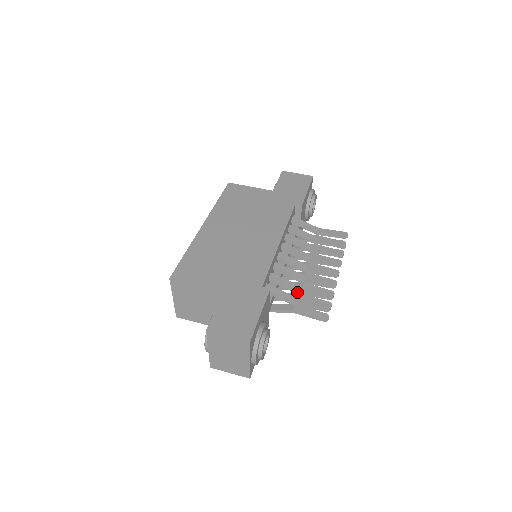
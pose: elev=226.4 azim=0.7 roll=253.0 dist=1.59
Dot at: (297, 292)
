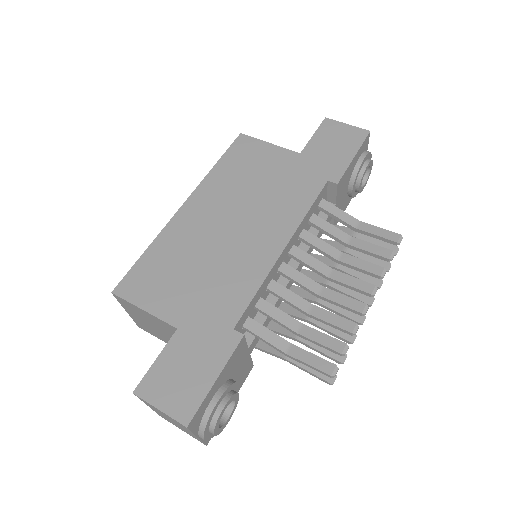
Dot at: (295, 333)
